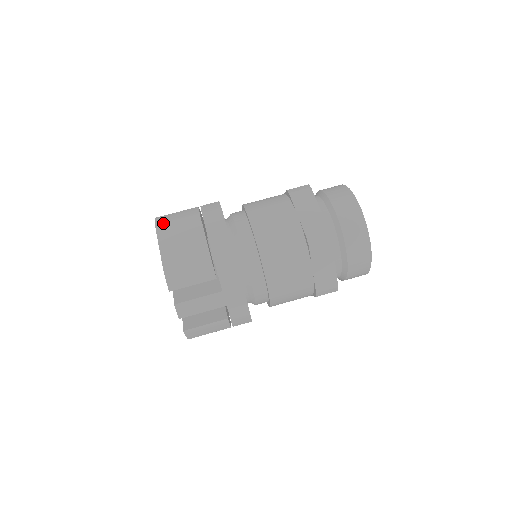
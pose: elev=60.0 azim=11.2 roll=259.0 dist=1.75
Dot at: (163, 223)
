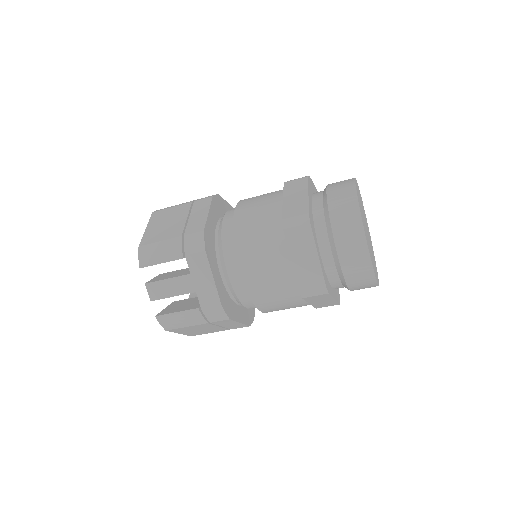
Dot at: (159, 210)
